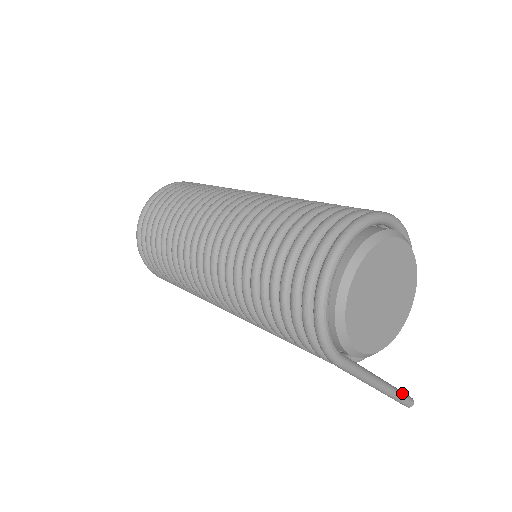
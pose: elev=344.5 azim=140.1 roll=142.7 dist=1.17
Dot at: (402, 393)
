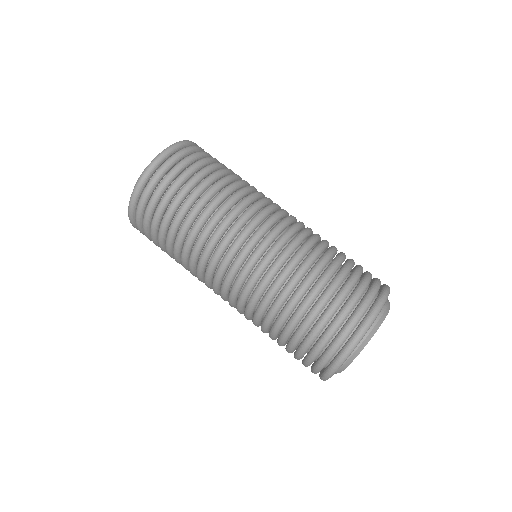
Dot at: occluded
